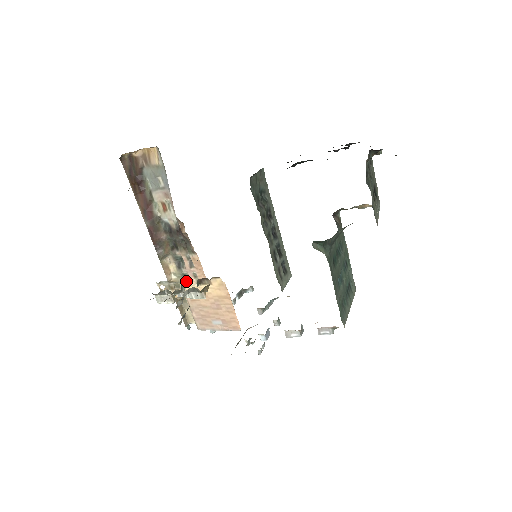
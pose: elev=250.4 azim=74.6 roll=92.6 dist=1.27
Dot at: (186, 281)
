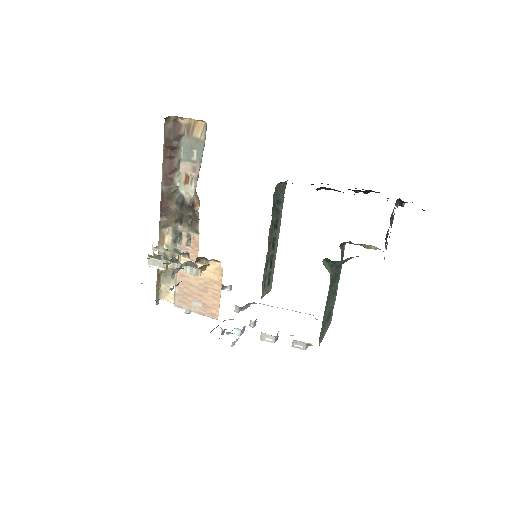
Dot at: (184, 254)
